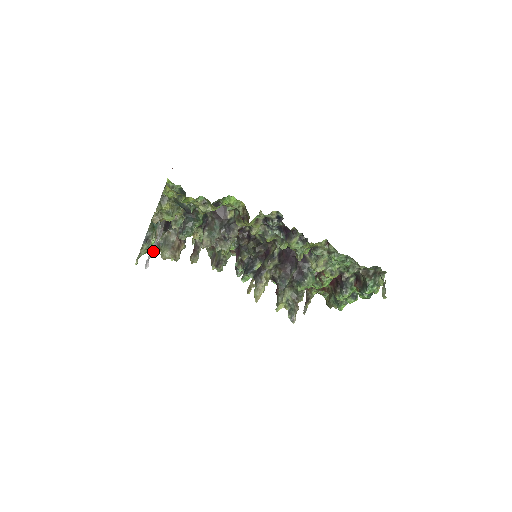
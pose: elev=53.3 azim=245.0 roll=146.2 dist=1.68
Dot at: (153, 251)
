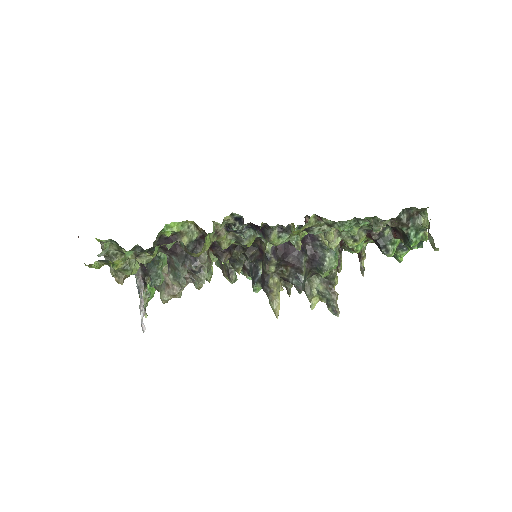
Dot at: (142, 309)
